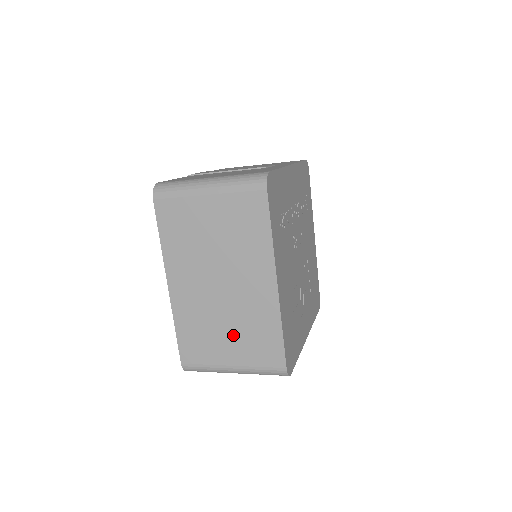
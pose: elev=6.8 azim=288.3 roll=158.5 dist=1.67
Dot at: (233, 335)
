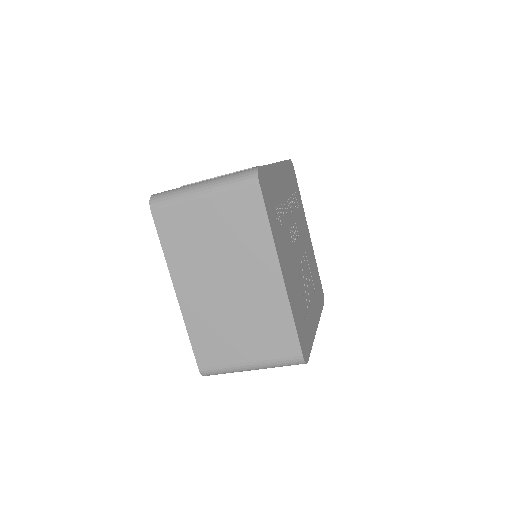
Dot at: (246, 331)
